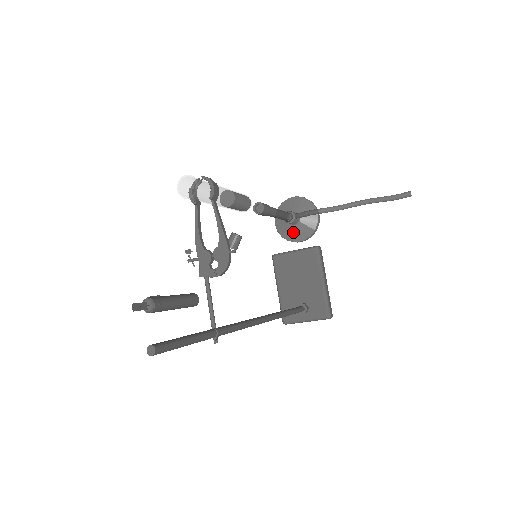
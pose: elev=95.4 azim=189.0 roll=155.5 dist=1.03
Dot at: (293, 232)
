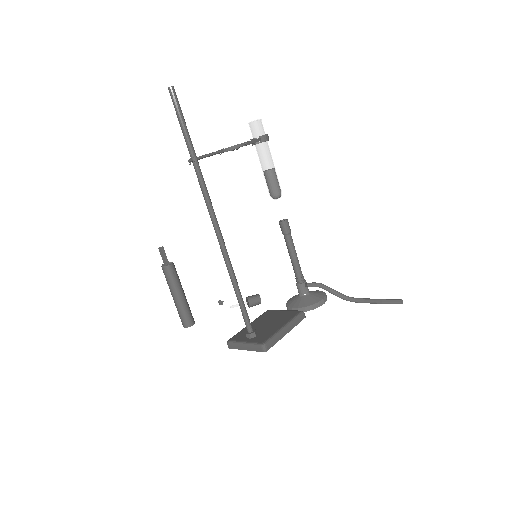
Dot at: (296, 301)
